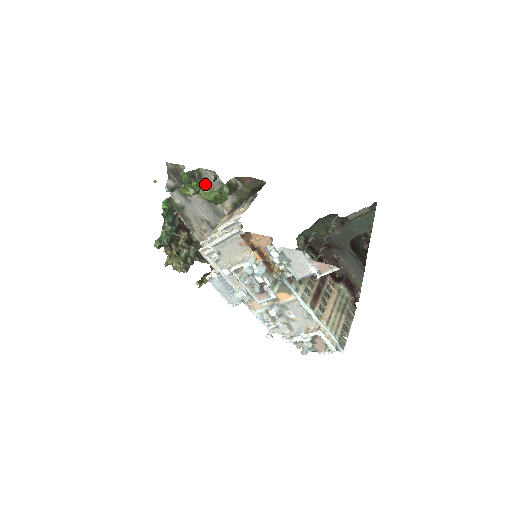
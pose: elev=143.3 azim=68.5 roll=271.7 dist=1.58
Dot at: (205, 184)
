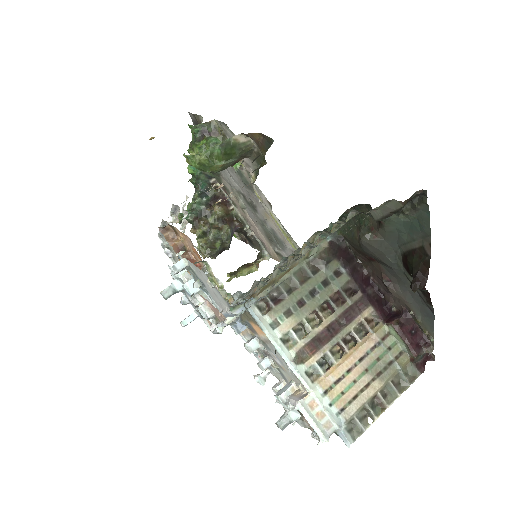
Dot at: occluded
